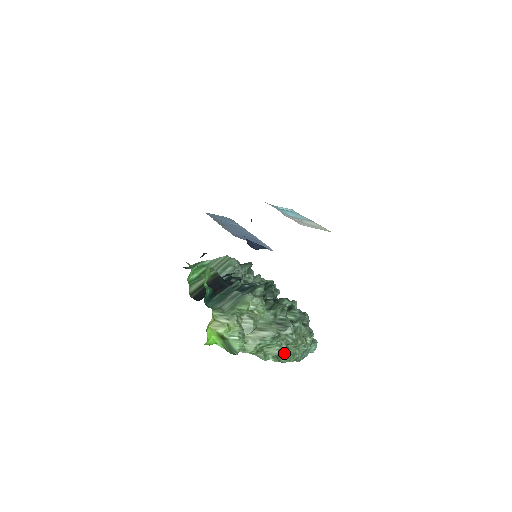
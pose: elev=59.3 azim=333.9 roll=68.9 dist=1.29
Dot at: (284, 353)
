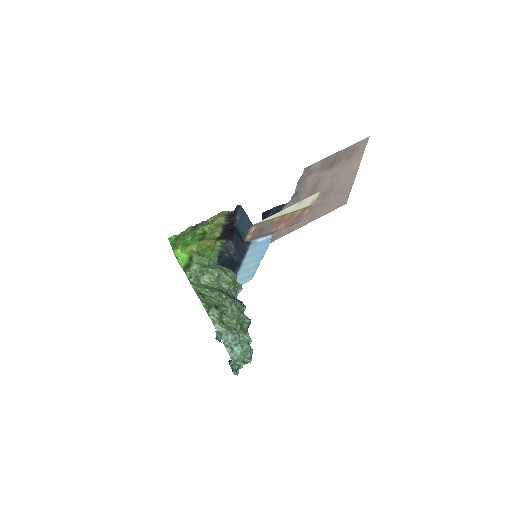
Dot at: (217, 309)
